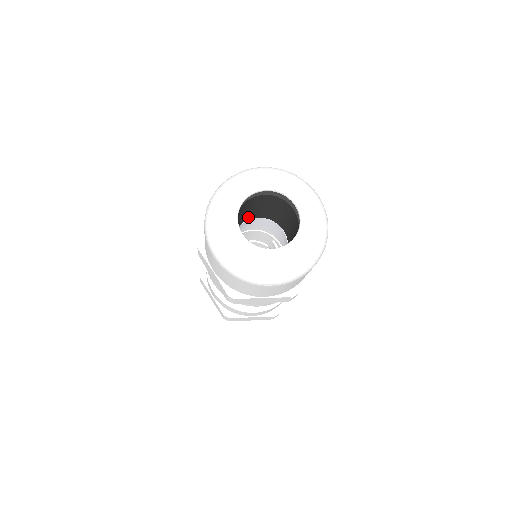
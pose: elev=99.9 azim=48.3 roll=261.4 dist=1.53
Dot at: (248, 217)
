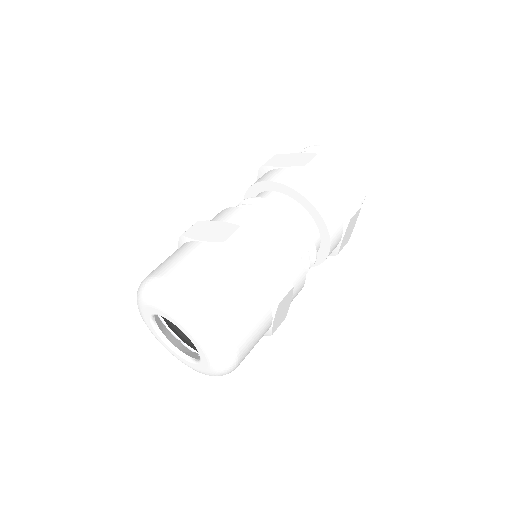
Dot at: occluded
